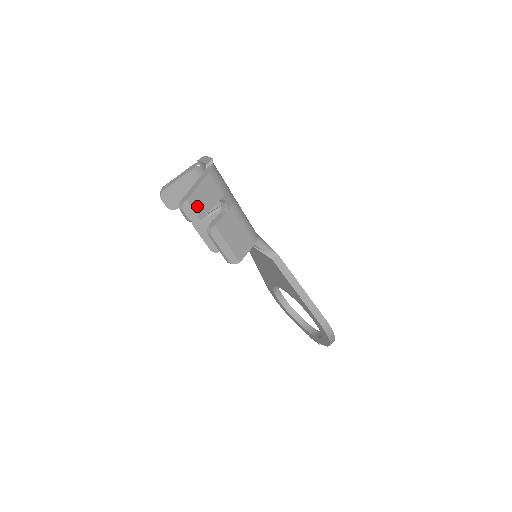
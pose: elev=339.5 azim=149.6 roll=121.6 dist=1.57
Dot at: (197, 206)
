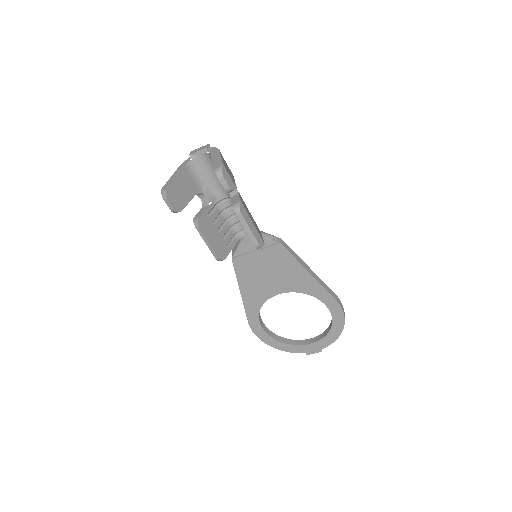
Dot at: (229, 174)
